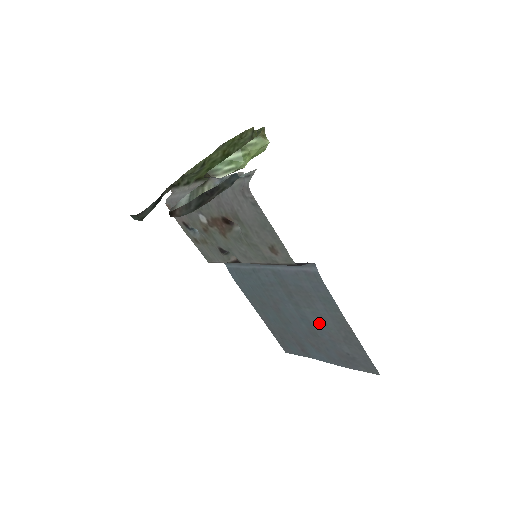
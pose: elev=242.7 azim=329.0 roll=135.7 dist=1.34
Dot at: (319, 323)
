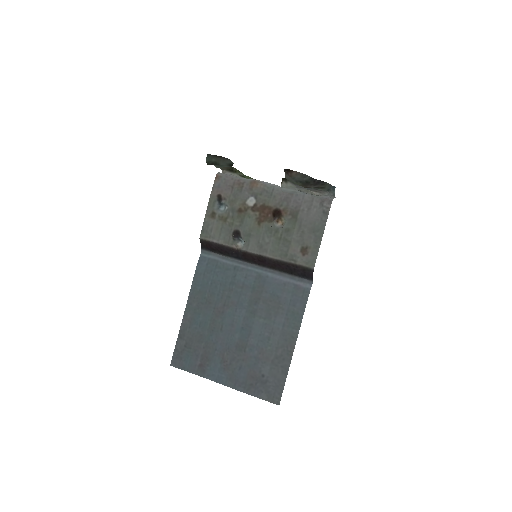
Dot at: (261, 336)
